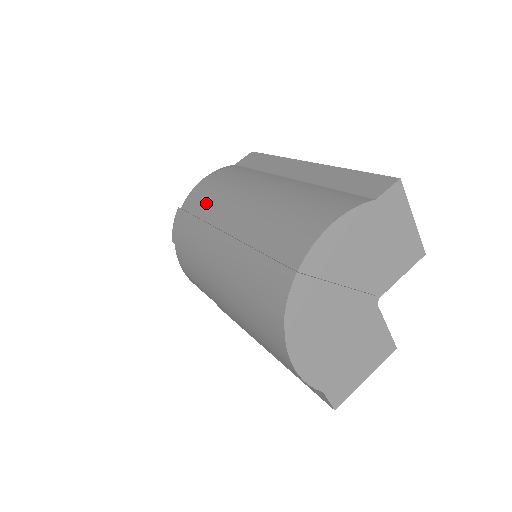
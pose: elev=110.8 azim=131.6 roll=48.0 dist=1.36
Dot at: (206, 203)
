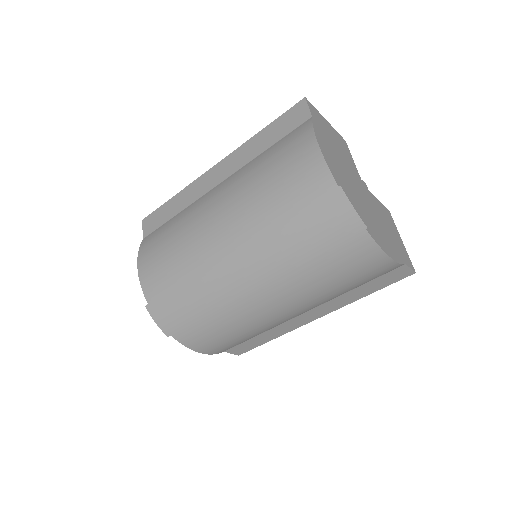
Dot at: (175, 268)
